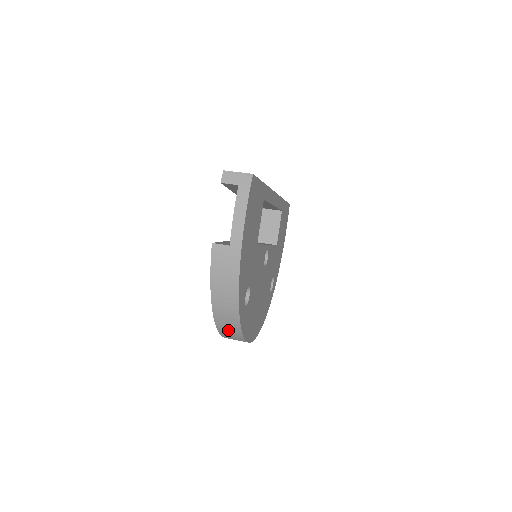
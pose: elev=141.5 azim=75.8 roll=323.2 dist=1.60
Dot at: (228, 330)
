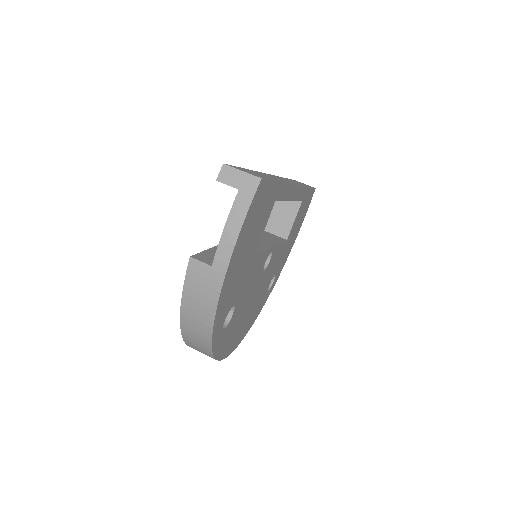
Dot at: (198, 349)
